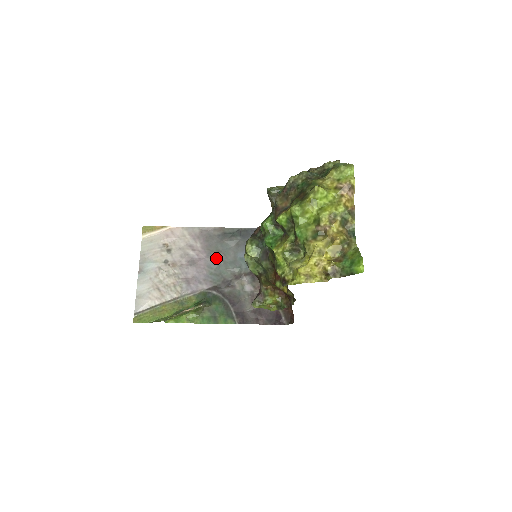
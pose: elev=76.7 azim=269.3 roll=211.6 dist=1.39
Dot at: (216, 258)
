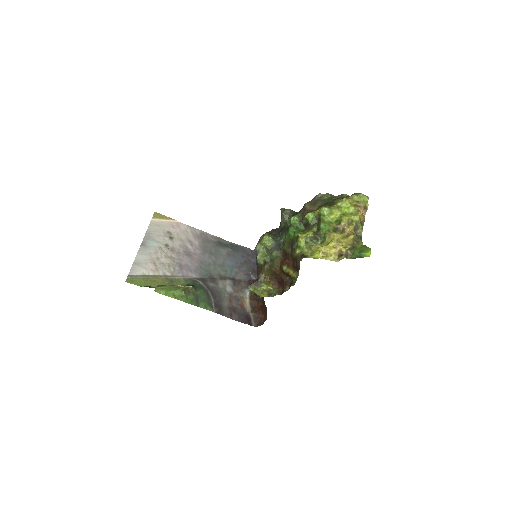
Dot at: (208, 258)
